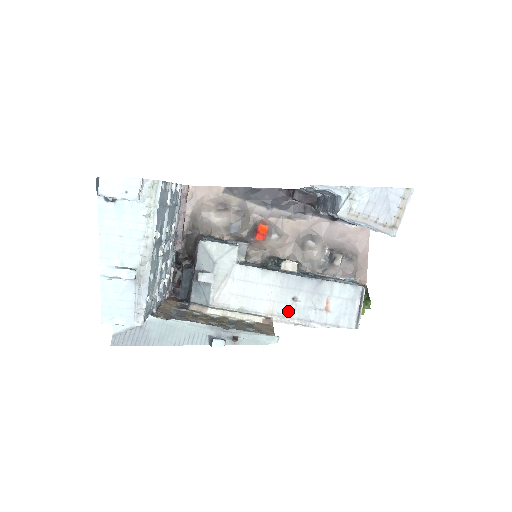
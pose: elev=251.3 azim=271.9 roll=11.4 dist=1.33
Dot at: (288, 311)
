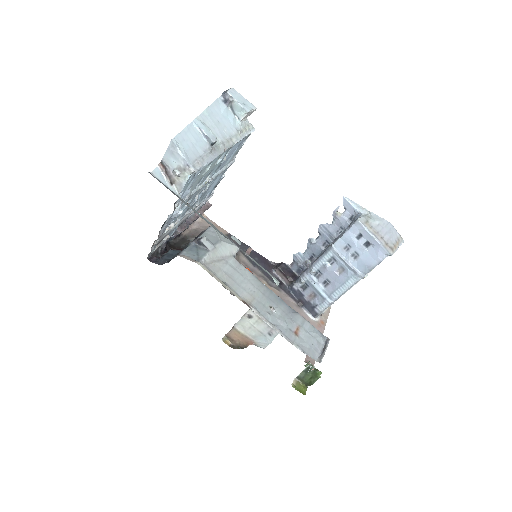
Dot at: (264, 312)
